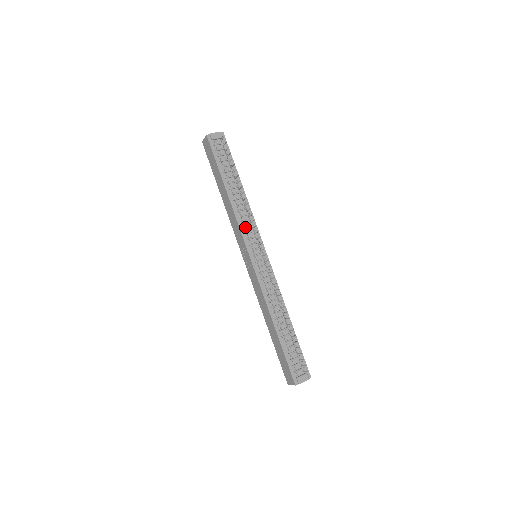
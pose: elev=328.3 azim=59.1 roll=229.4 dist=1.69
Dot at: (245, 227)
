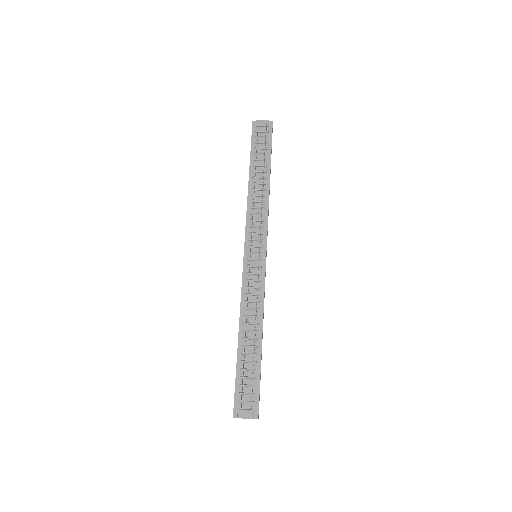
Dot at: (252, 220)
